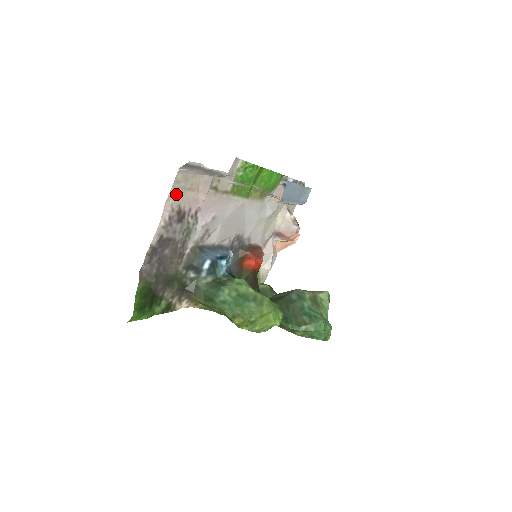
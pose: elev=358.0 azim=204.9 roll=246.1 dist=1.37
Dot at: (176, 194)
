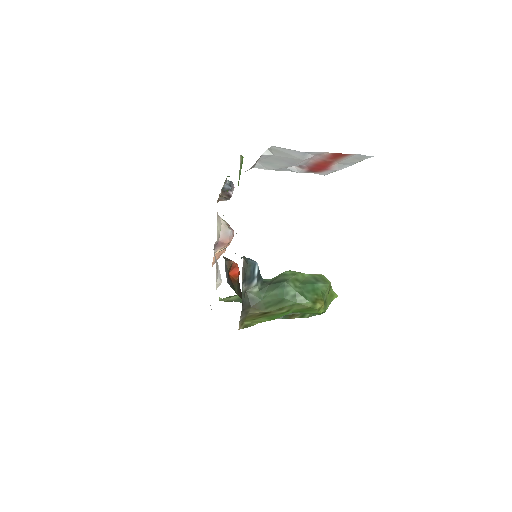
Dot at: occluded
